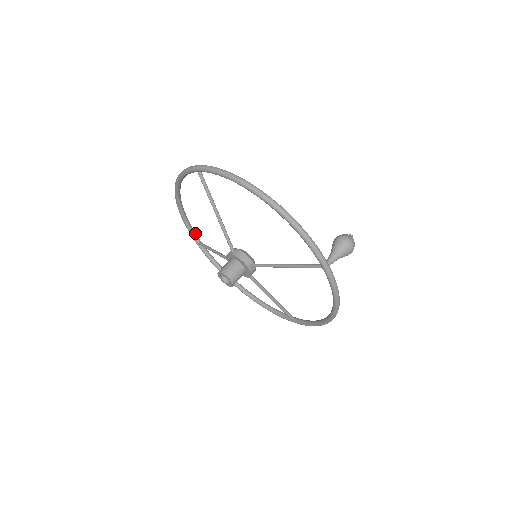
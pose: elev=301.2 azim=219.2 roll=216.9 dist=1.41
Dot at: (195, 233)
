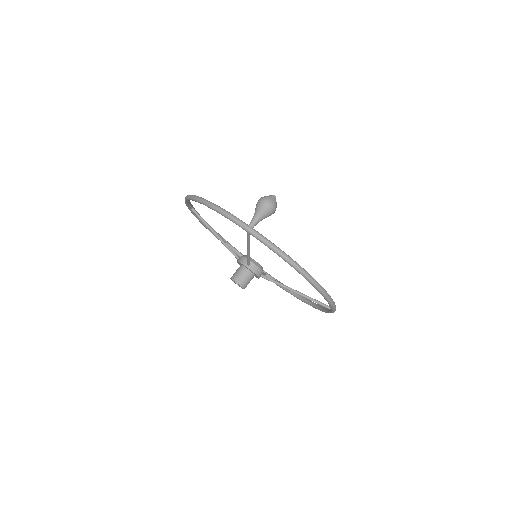
Dot at: occluded
